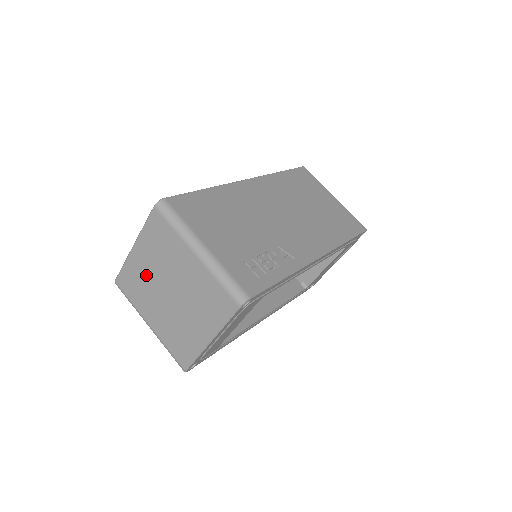
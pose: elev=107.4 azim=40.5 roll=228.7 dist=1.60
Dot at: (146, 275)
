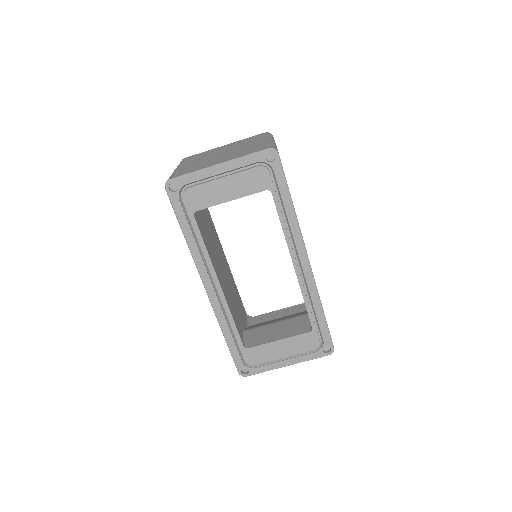
Dot at: (215, 151)
